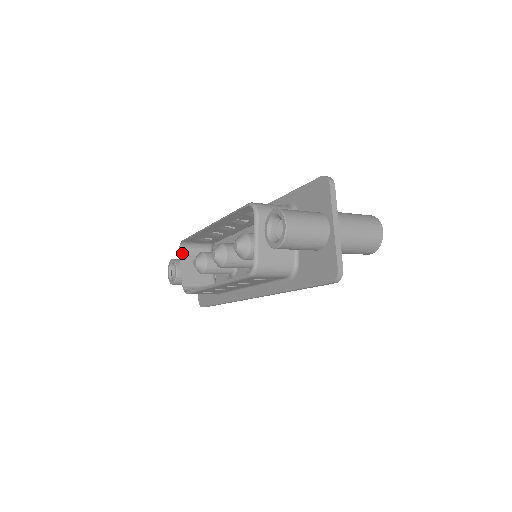
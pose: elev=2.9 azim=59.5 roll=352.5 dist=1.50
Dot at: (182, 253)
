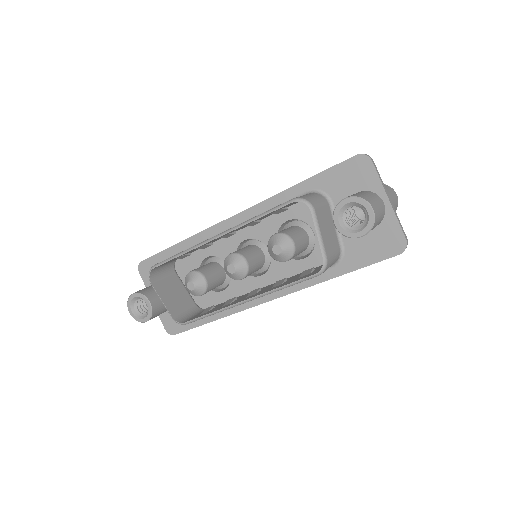
Dot at: (153, 281)
